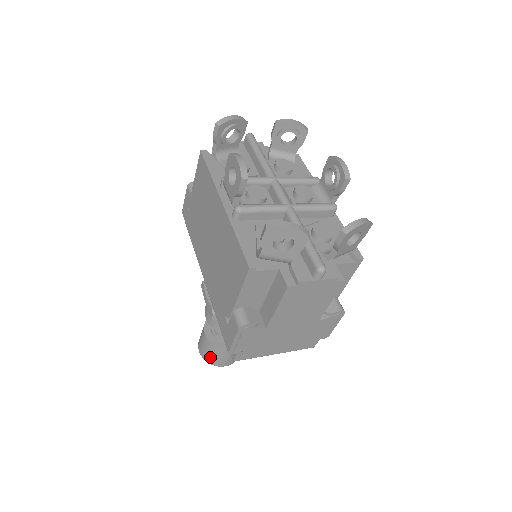
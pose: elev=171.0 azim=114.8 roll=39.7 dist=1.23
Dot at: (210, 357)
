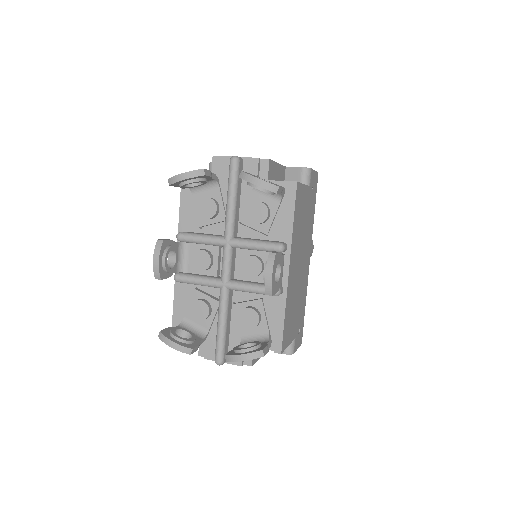
Dot at: occluded
